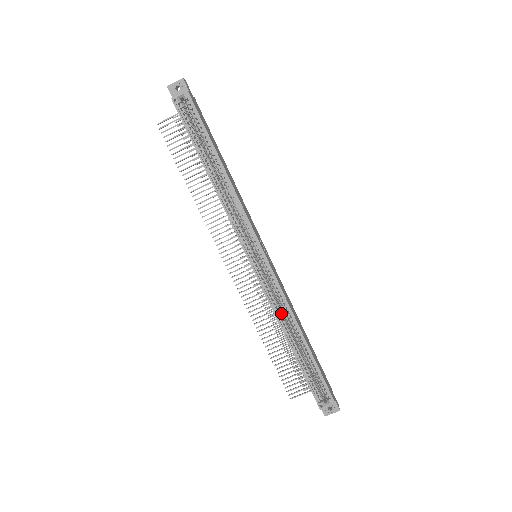
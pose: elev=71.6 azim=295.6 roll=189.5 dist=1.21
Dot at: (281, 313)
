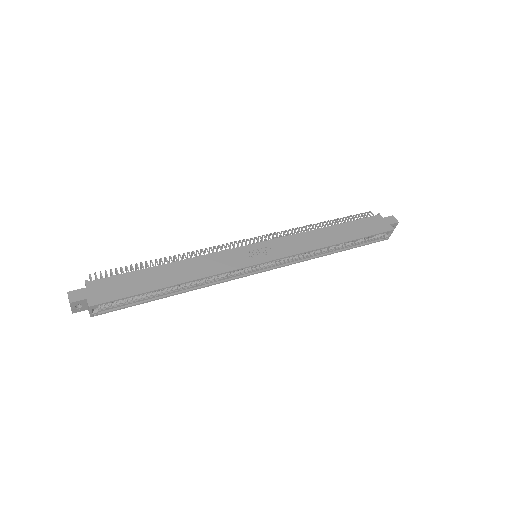
Dot at: (312, 254)
